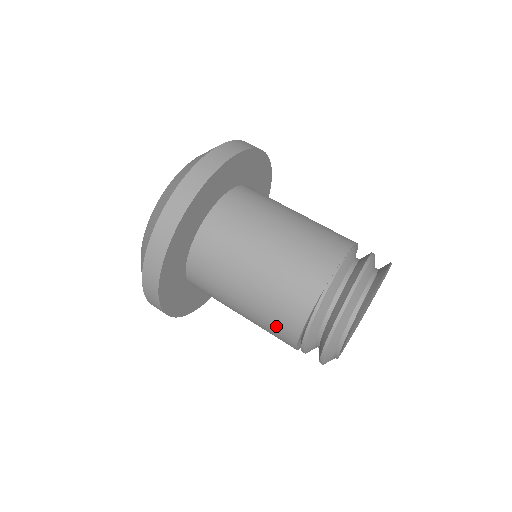
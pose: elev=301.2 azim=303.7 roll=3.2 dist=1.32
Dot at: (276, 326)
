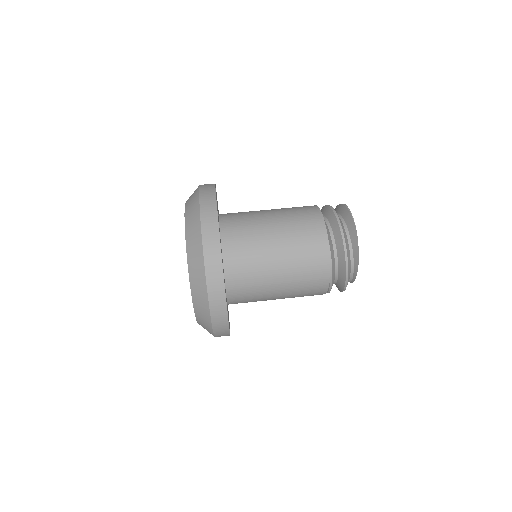
Dot at: occluded
